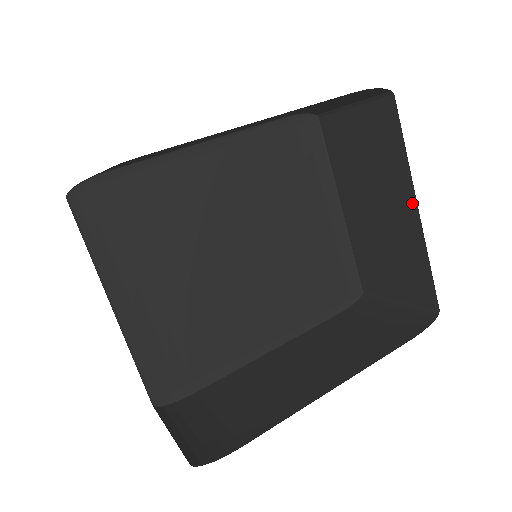
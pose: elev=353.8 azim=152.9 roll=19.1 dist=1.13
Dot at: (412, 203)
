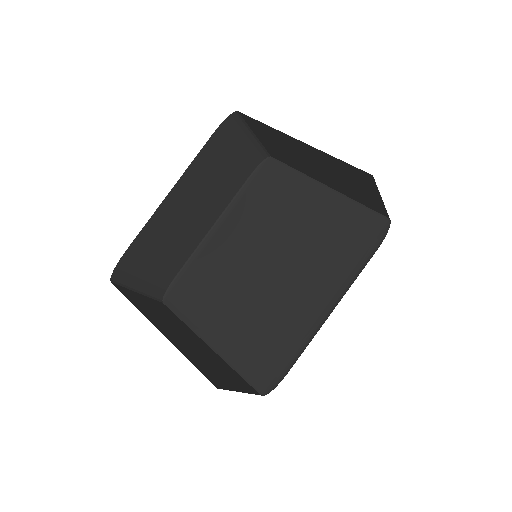
Dot at: (296, 141)
